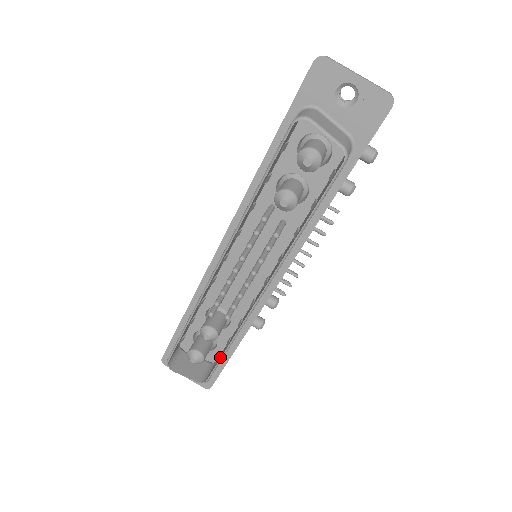
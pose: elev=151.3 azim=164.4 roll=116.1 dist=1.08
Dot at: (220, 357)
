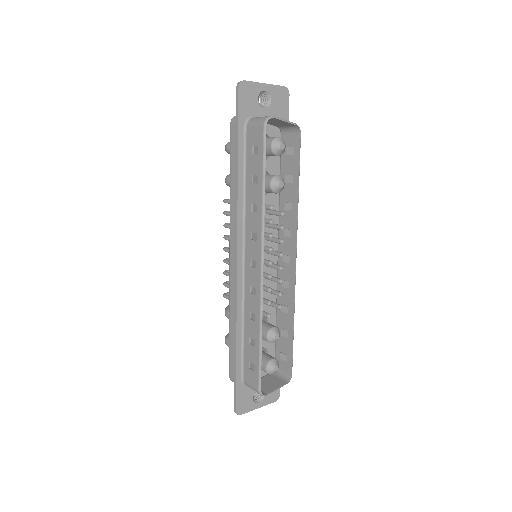
Dot at: (289, 346)
